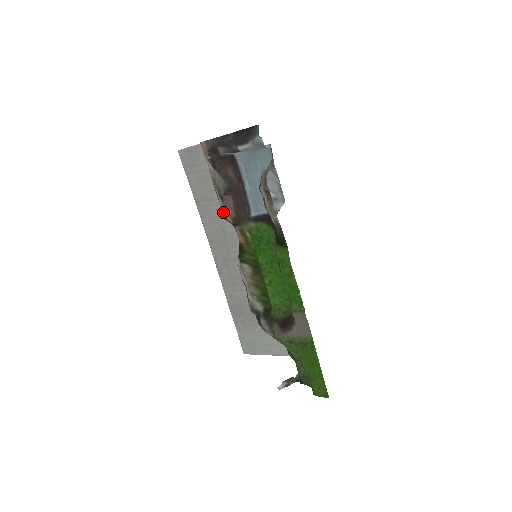
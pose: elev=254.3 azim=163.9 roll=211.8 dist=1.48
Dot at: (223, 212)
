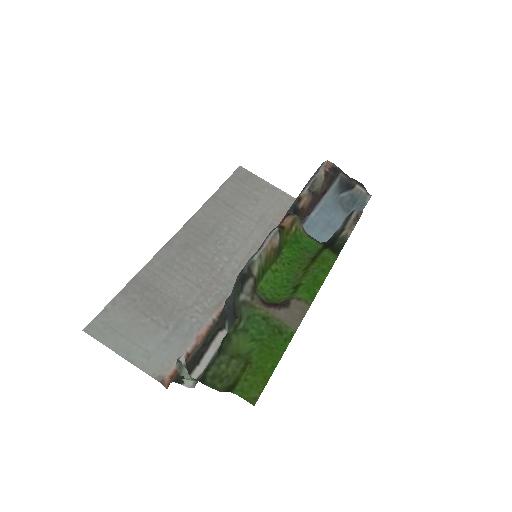
Dot at: (302, 197)
